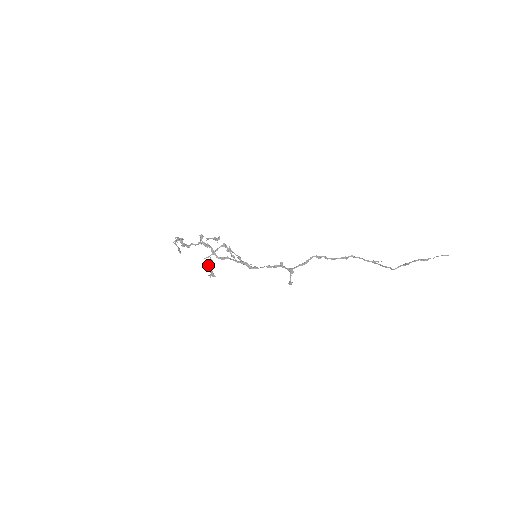
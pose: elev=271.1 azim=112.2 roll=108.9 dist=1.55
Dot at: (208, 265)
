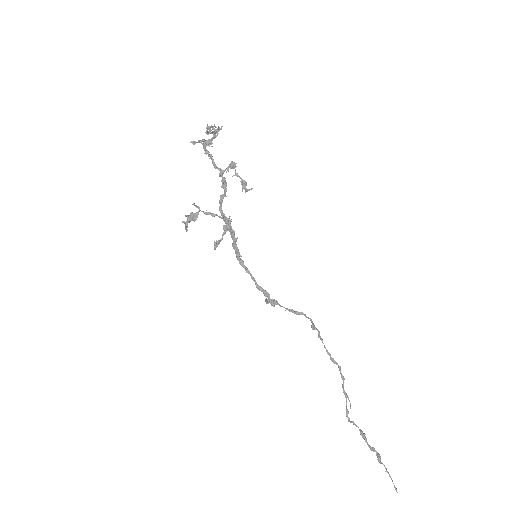
Dot at: (188, 216)
